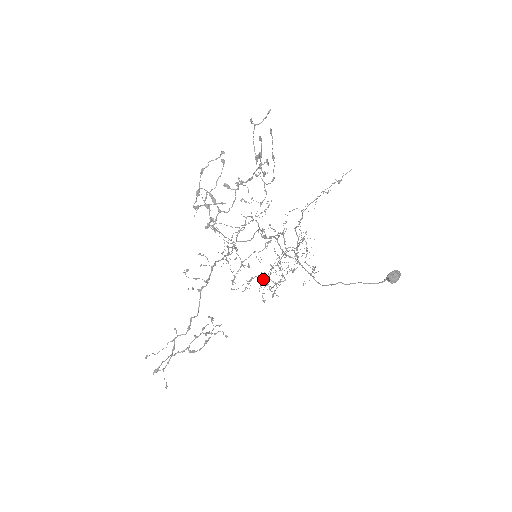
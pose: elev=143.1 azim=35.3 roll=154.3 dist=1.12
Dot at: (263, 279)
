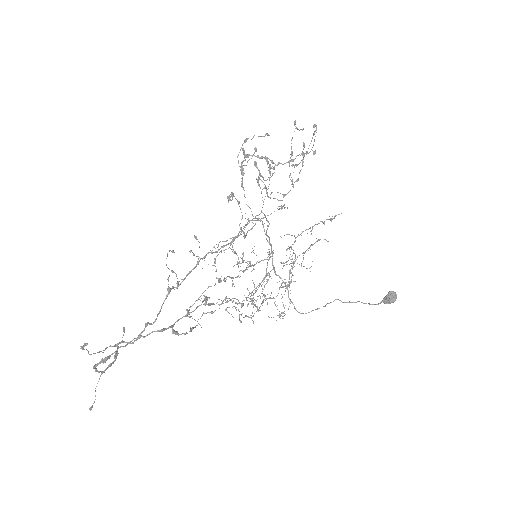
Dot at: occluded
